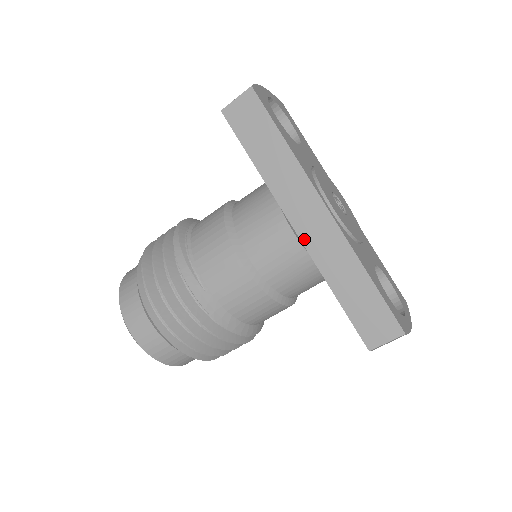
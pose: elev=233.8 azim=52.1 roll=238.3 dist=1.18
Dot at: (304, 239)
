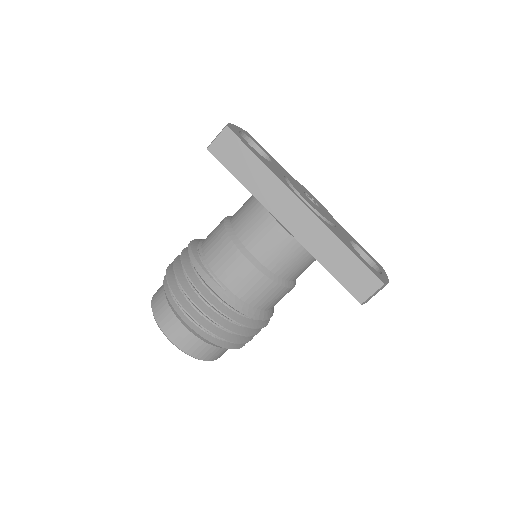
Dot at: (292, 231)
